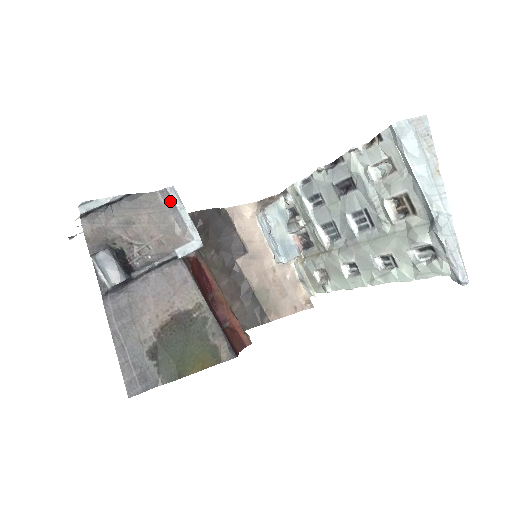
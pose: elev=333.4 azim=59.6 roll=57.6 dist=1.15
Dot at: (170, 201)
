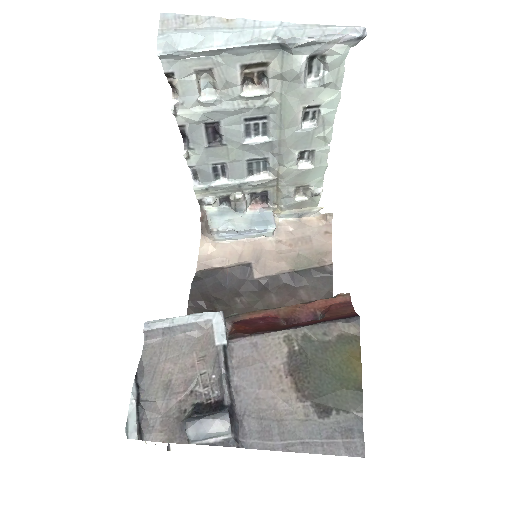
Dot at: (160, 332)
